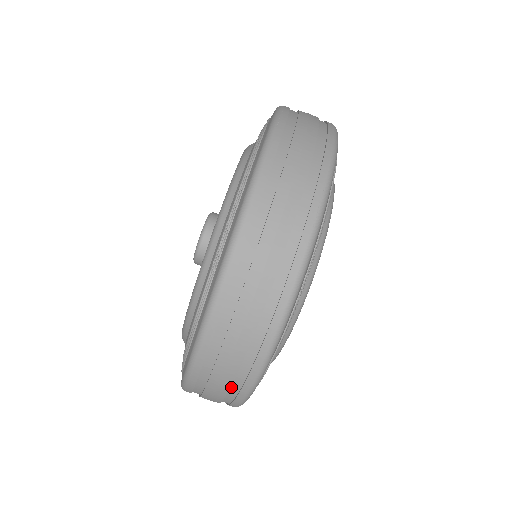
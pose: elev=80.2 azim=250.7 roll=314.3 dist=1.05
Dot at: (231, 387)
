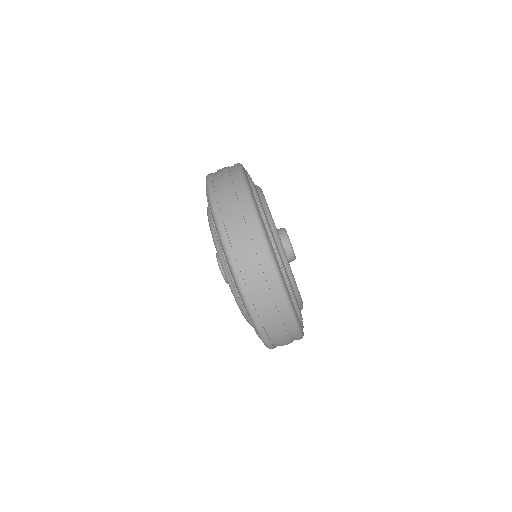
Dot at: (285, 325)
